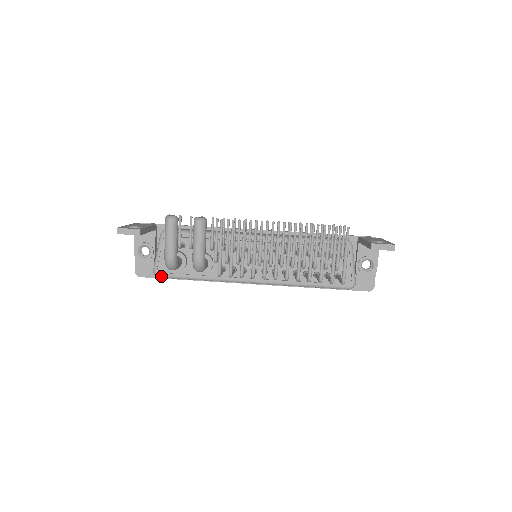
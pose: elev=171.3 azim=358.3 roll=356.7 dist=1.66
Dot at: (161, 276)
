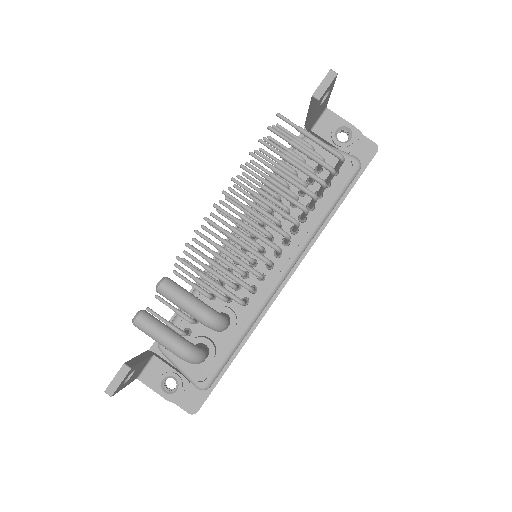
Dot at: (209, 383)
